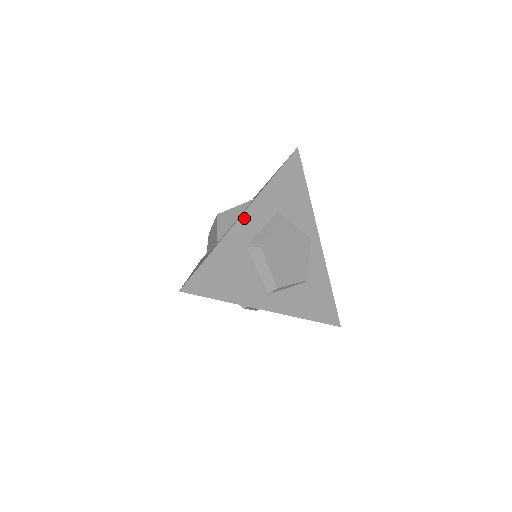
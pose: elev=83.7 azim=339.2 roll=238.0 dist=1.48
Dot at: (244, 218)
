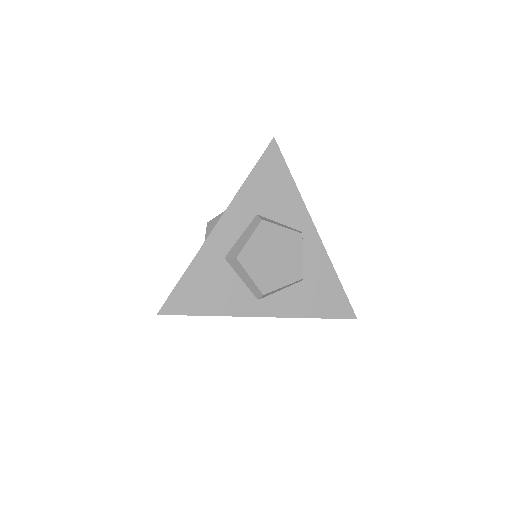
Dot at: (217, 230)
